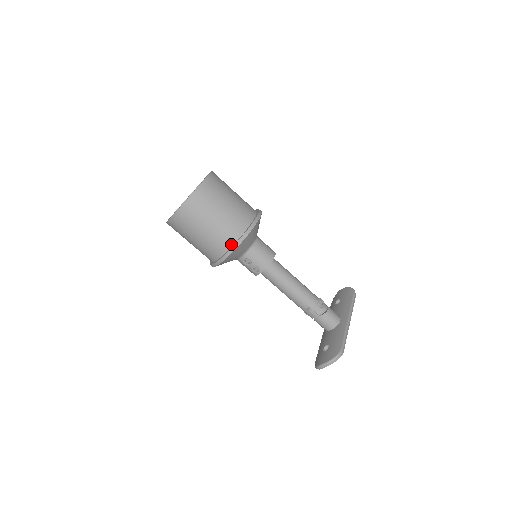
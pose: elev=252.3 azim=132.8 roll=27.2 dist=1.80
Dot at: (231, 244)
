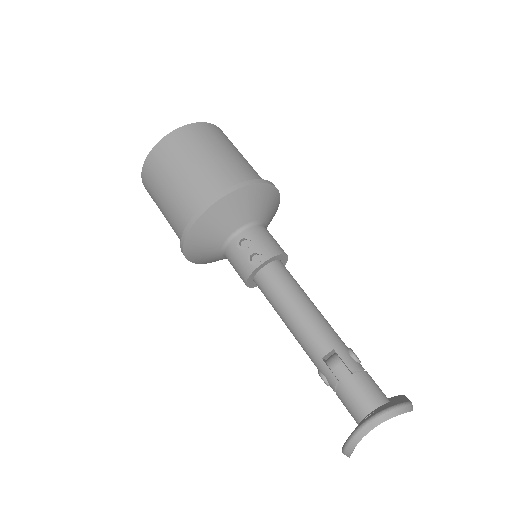
Dot at: (232, 186)
